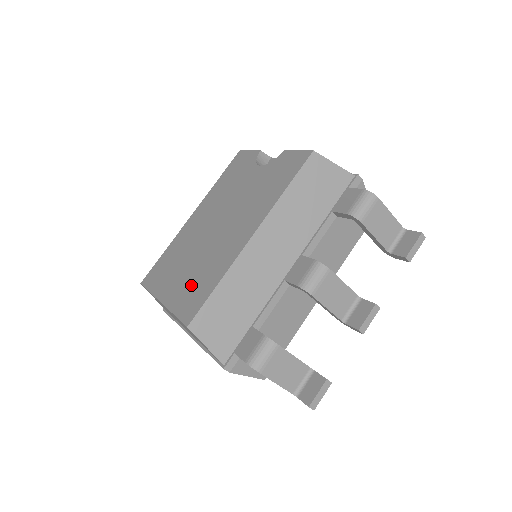
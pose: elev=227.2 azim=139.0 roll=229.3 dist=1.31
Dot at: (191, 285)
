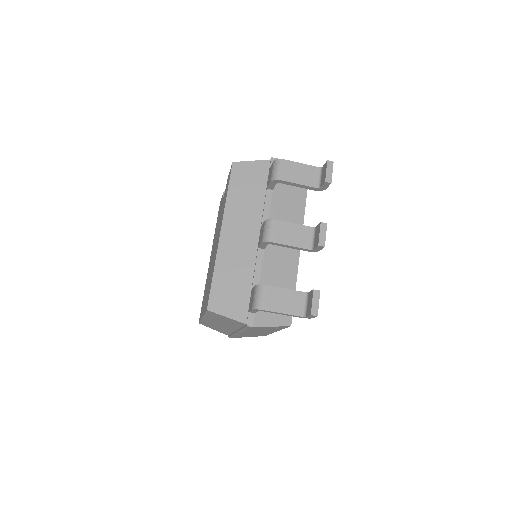
Dot at: (208, 290)
